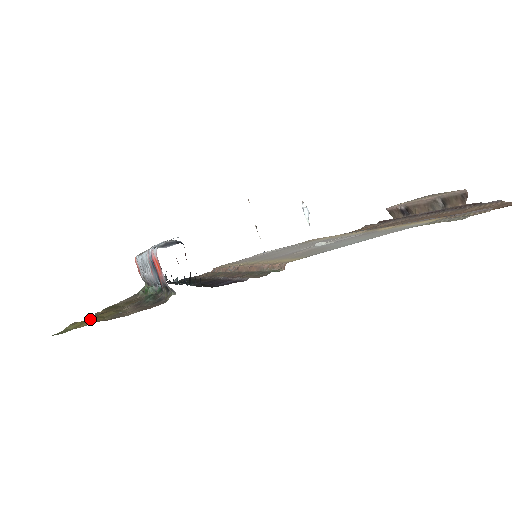
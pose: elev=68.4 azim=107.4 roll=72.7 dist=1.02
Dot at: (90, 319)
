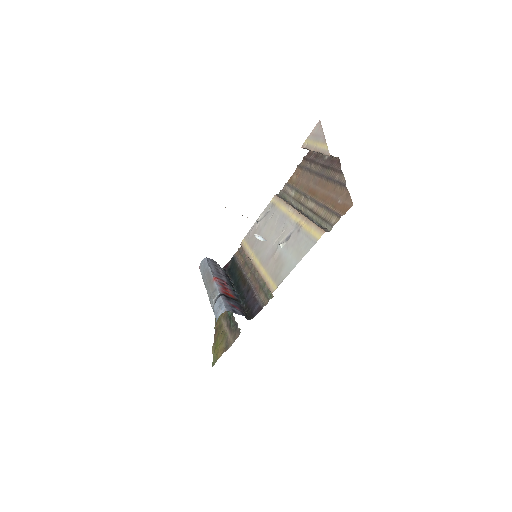
Dot at: (218, 347)
